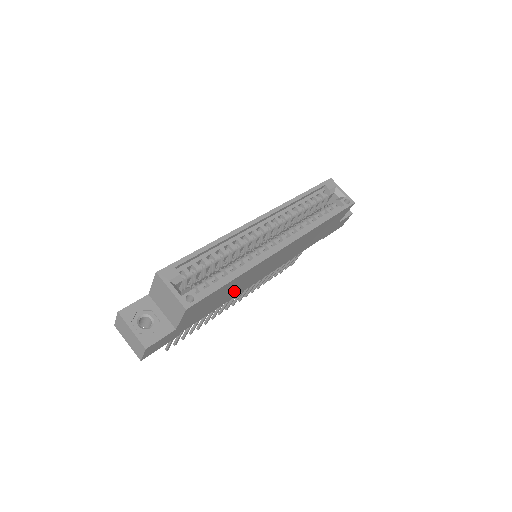
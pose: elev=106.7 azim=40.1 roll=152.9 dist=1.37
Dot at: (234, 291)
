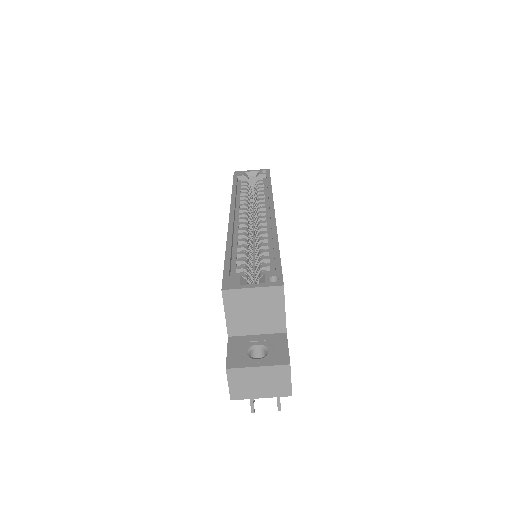
Dot at: occluded
